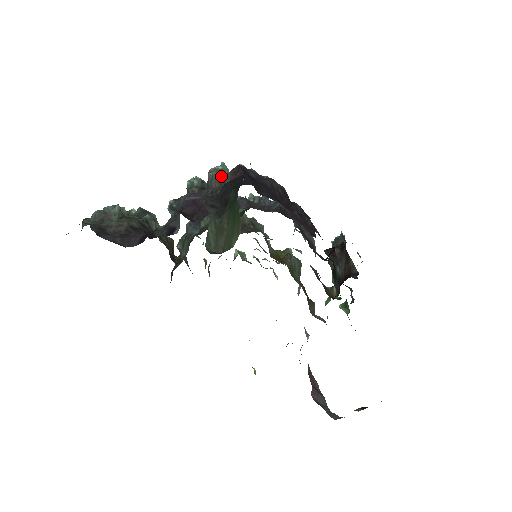
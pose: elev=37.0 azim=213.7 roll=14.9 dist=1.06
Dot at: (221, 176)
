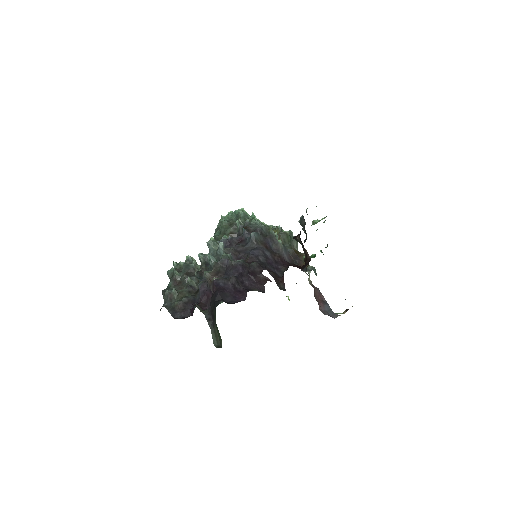
Dot at: (210, 276)
